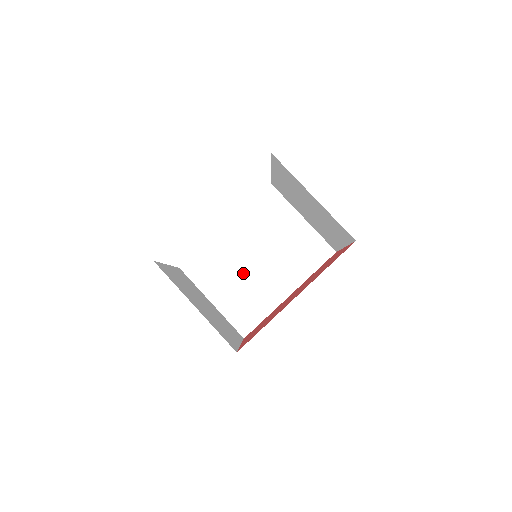
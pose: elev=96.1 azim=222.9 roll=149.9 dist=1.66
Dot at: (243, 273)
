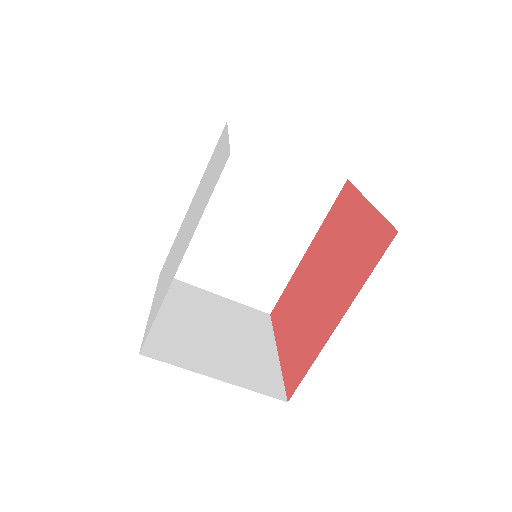
Dot at: (239, 249)
